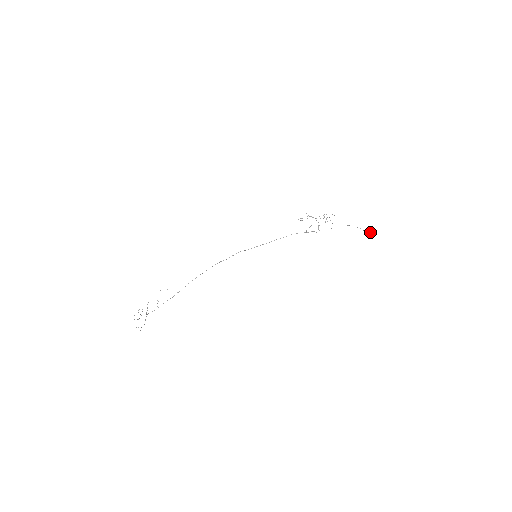
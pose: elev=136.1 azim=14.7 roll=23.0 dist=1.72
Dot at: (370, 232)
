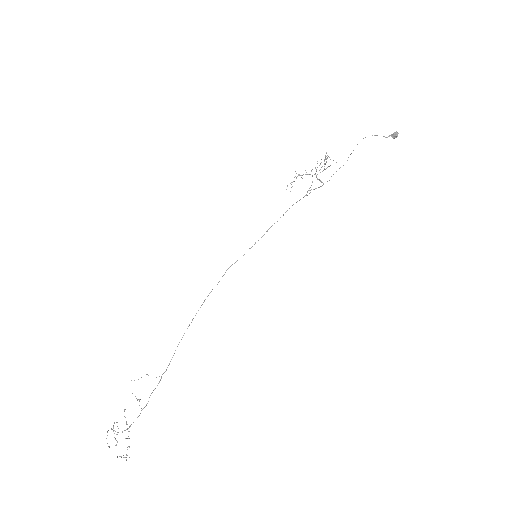
Dot at: (393, 133)
